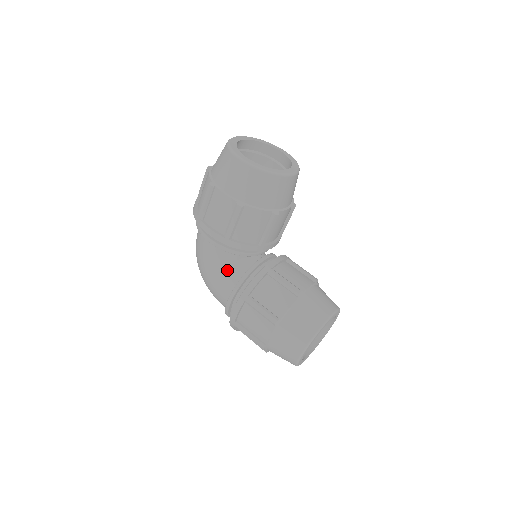
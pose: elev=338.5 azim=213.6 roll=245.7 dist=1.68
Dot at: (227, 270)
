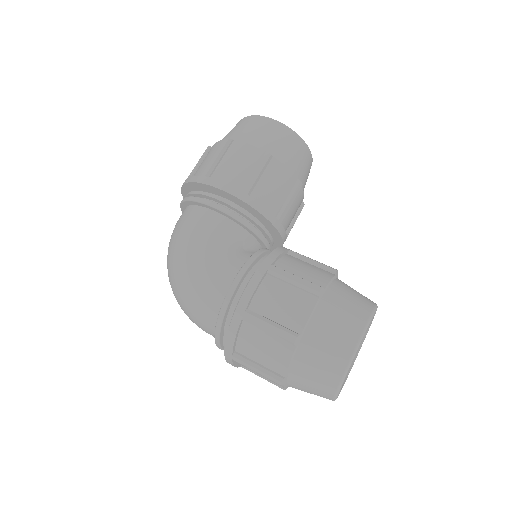
Dot at: (229, 250)
